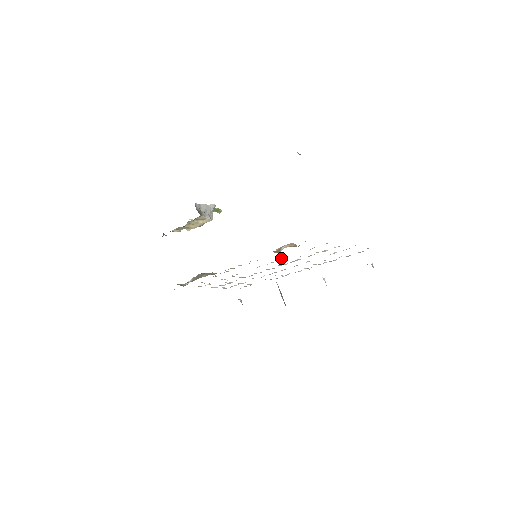
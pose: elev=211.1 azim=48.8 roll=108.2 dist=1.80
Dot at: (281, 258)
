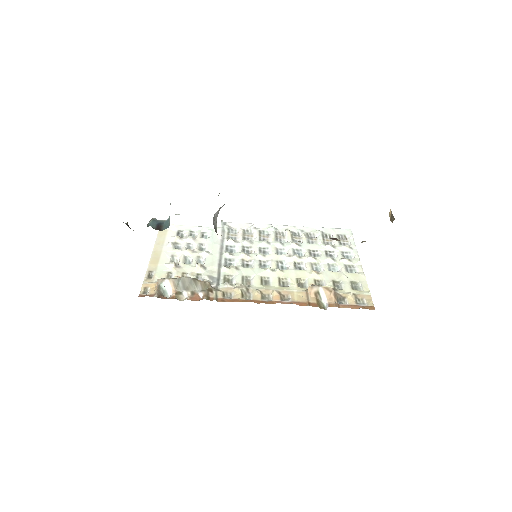
Dot at: (298, 279)
